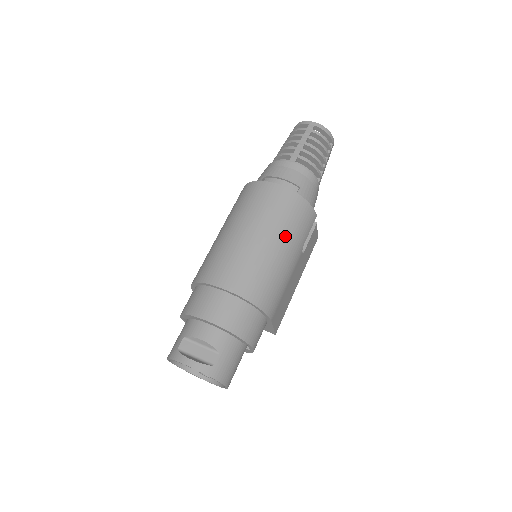
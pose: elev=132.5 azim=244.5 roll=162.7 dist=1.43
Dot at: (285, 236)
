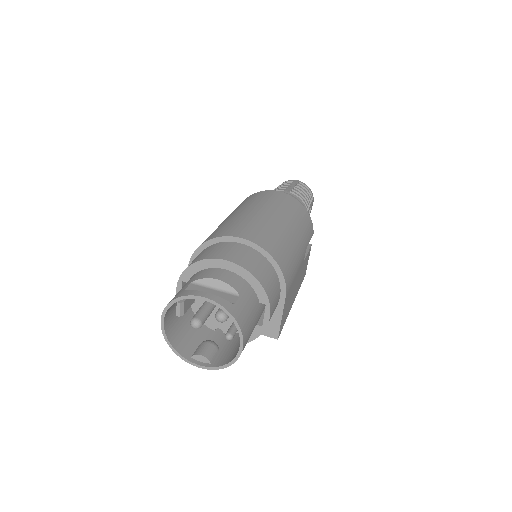
Dot at: (294, 224)
